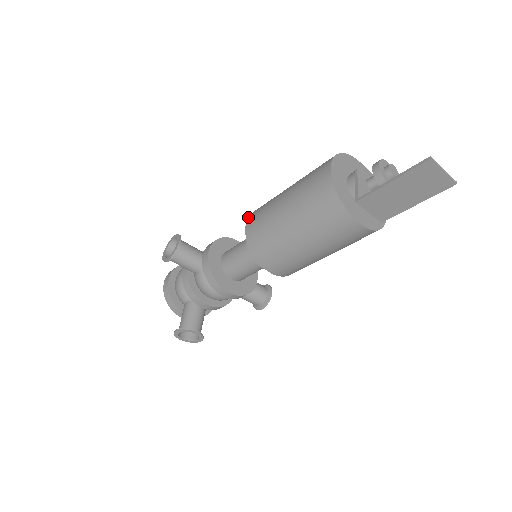
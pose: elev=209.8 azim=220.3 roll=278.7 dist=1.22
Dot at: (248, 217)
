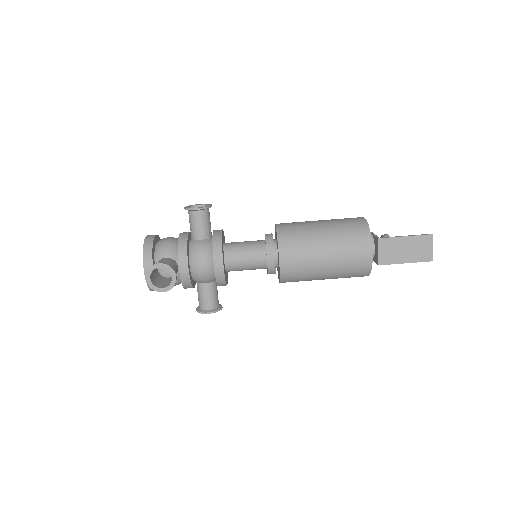
Dot at: occluded
